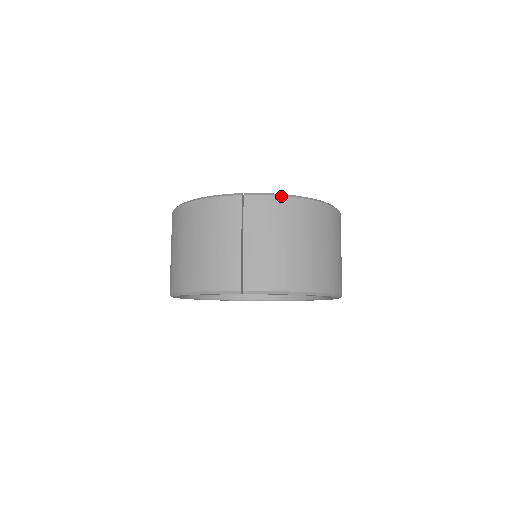
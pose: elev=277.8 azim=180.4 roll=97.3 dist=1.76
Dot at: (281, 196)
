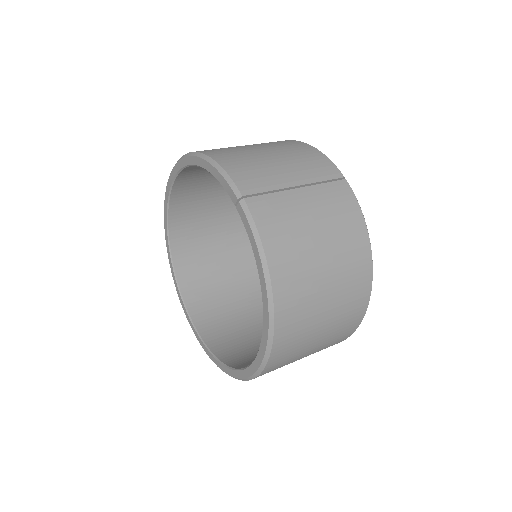
Dot at: occluded
